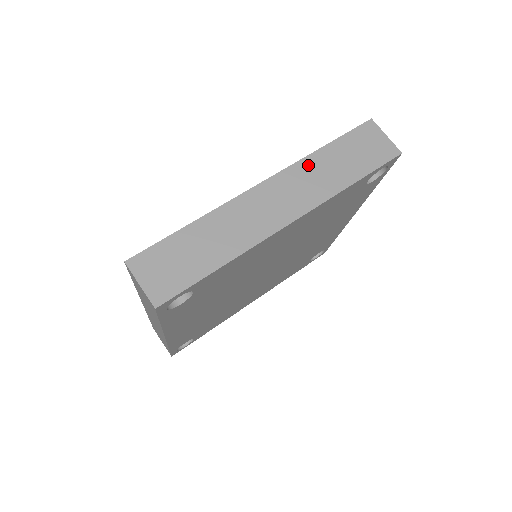
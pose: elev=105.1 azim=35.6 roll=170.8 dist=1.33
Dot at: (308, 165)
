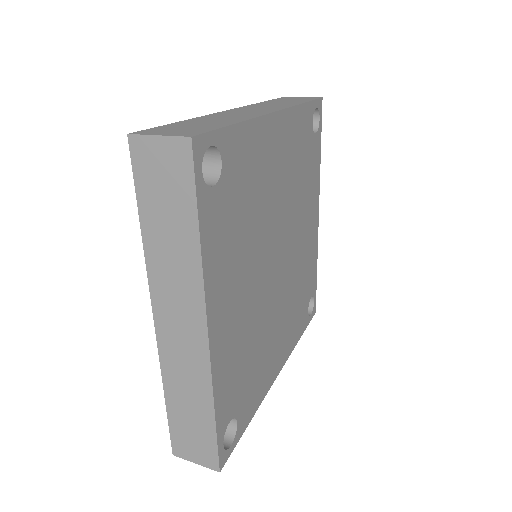
Dot at: (258, 105)
